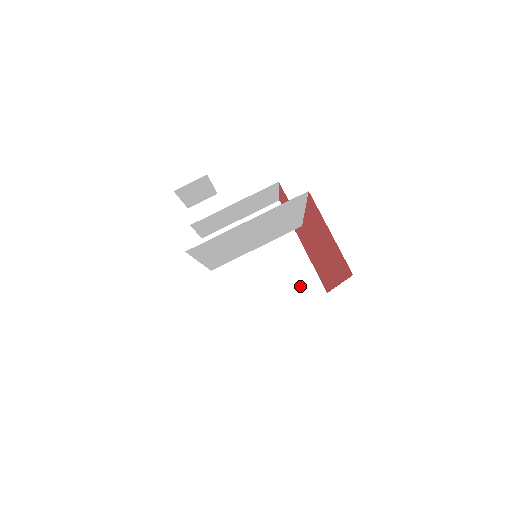
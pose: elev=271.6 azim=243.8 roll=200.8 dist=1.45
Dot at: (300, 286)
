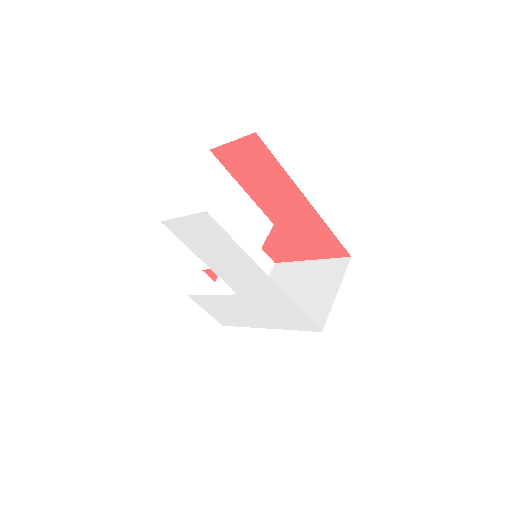
Dot at: (330, 274)
